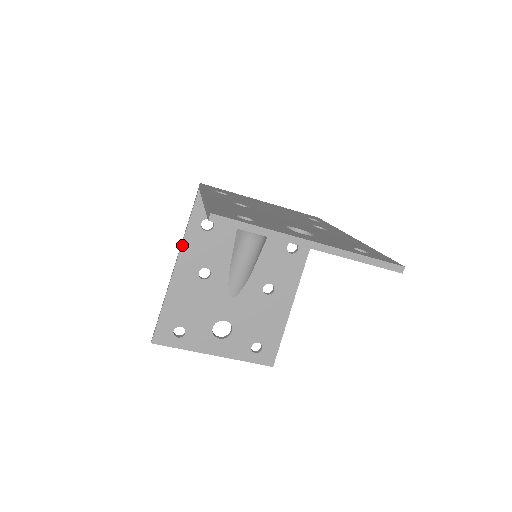
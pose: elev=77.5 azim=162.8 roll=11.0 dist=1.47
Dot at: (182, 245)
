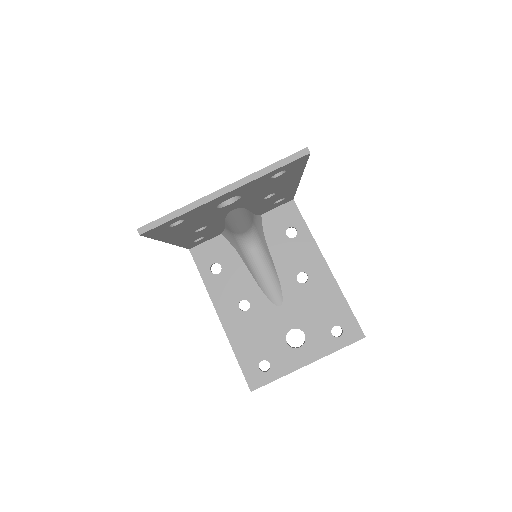
Dot at: (211, 298)
